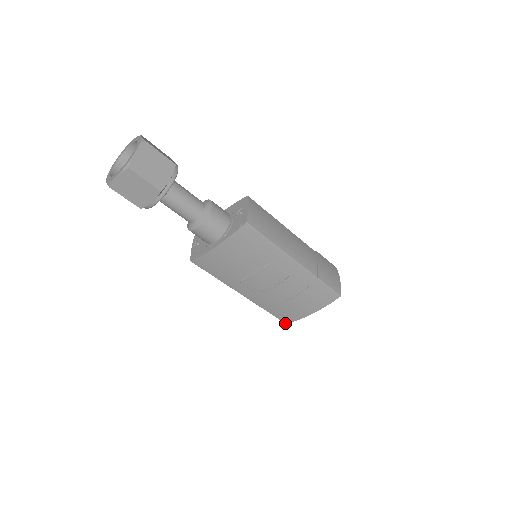
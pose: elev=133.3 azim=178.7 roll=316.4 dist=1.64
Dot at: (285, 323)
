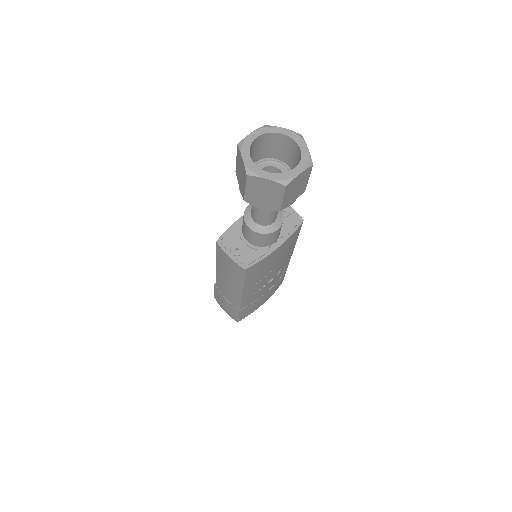
Dot at: (238, 321)
